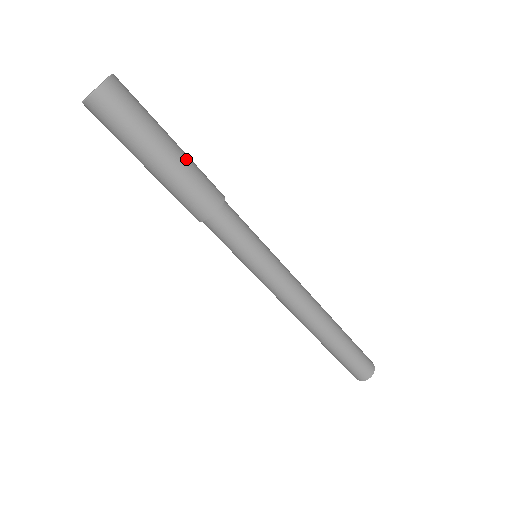
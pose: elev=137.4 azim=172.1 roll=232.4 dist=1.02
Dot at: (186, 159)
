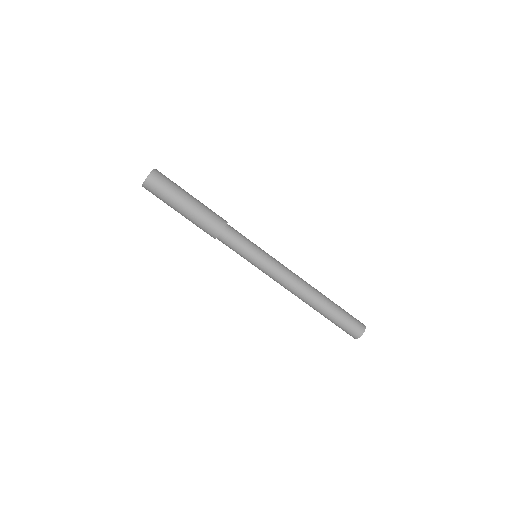
Dot at: (199, 205)
